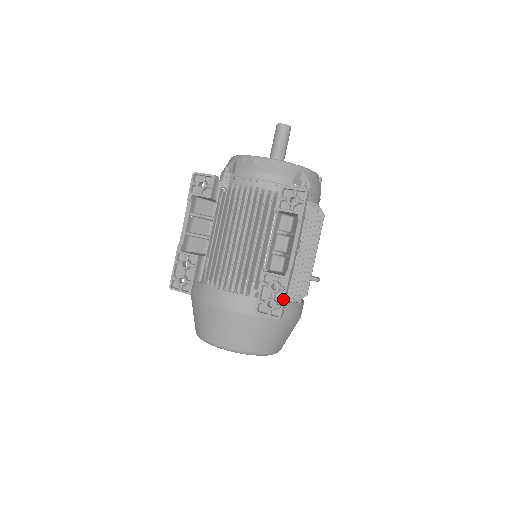
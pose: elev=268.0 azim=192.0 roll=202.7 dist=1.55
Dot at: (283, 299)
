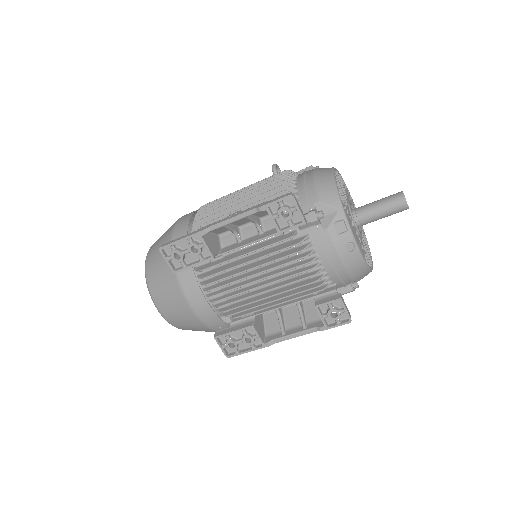
Dot at: (245, 352)
